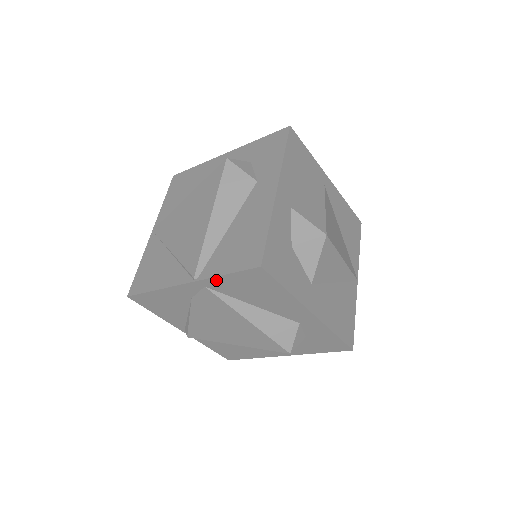
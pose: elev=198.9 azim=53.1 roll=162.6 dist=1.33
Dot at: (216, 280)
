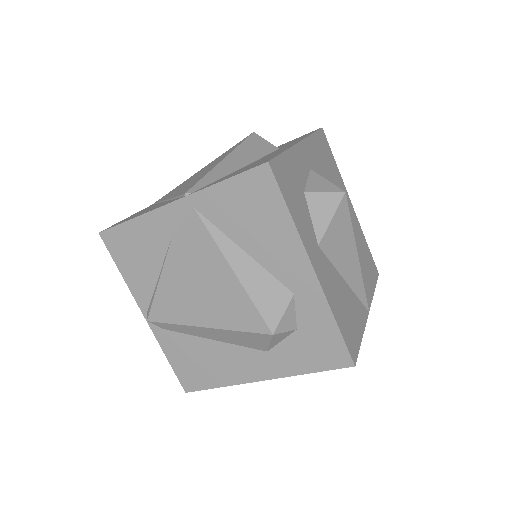
Dot at: (210, 193)
